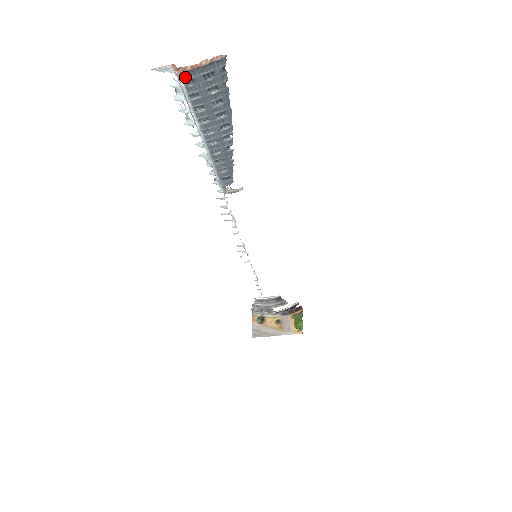
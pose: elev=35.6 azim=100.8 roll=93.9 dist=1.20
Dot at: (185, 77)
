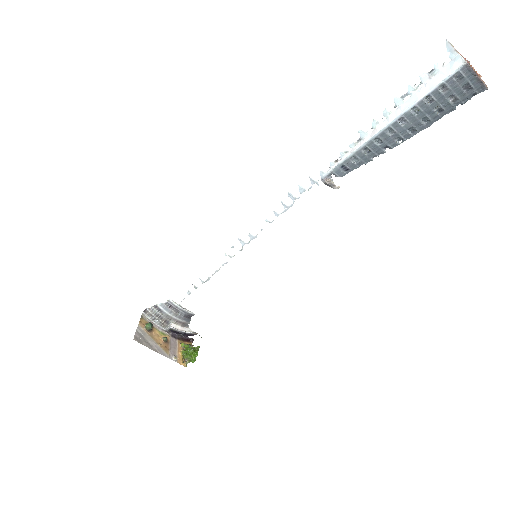
Dot at: (463, 70)
